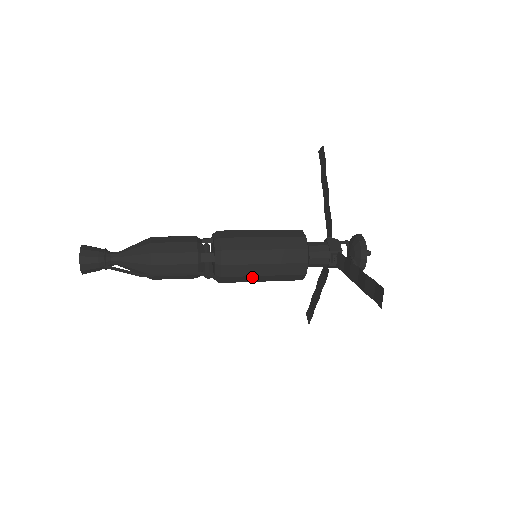
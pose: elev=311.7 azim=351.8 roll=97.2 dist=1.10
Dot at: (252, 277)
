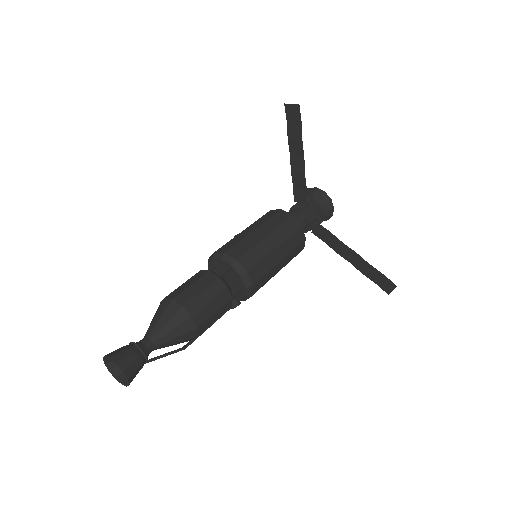
Dot at: occluded
